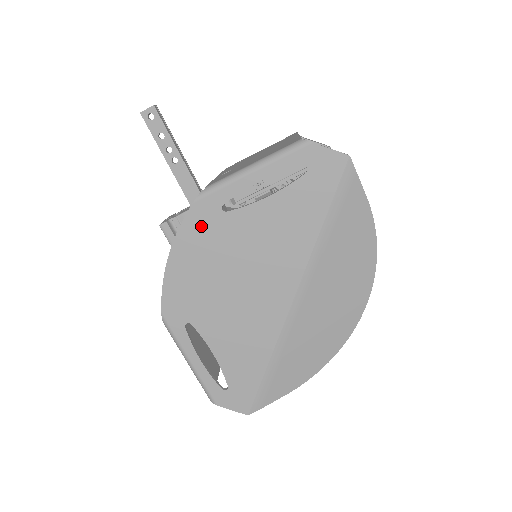
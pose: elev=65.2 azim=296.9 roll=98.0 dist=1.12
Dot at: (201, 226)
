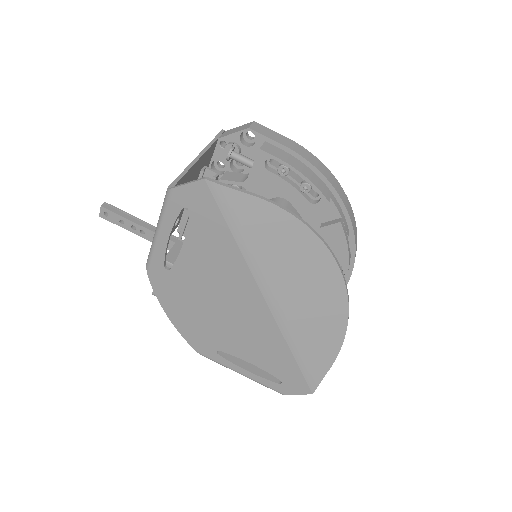
Dot at: (166, 287)
